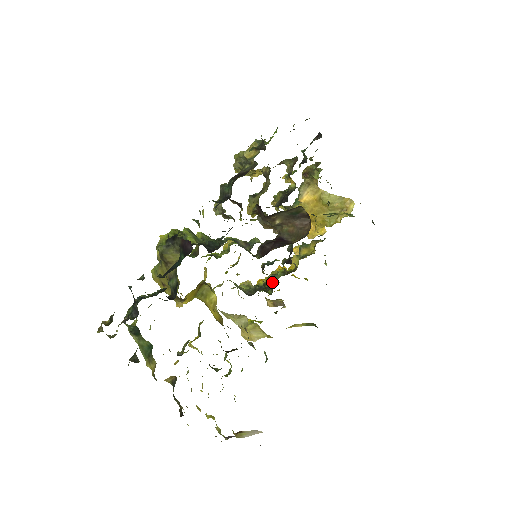
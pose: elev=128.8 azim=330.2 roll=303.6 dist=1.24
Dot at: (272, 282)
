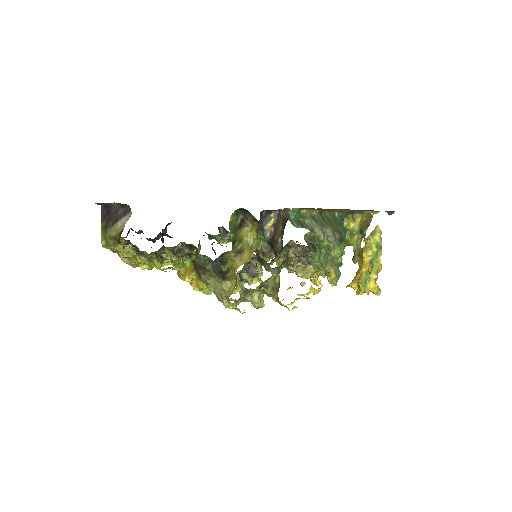
Dot at: occluded
